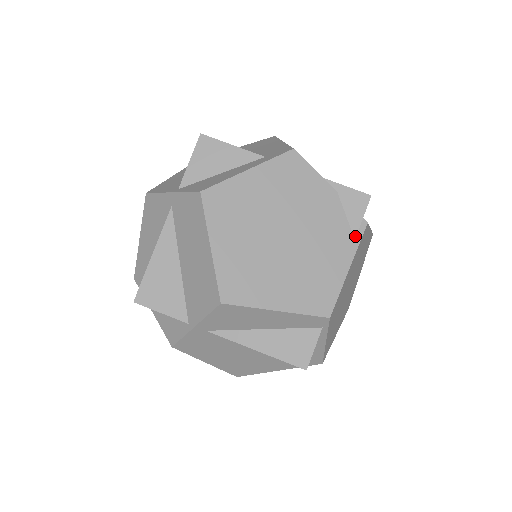
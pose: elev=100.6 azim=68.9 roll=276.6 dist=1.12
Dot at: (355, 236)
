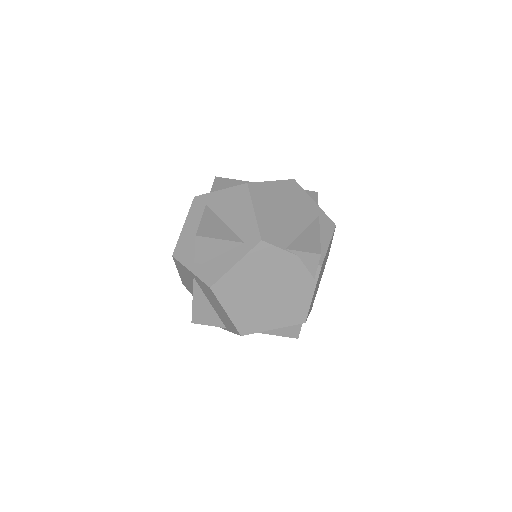
Dot at: (314, 277)
